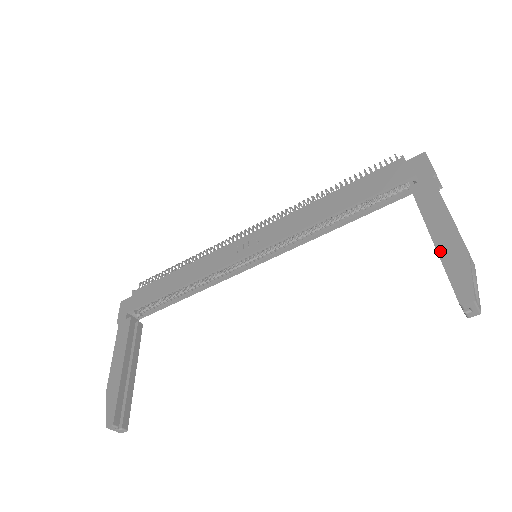
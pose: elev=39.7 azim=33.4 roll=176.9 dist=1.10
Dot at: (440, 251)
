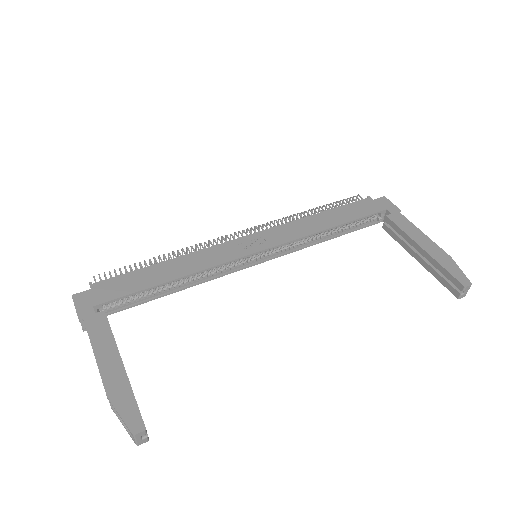
Dot at: (433, 256)
